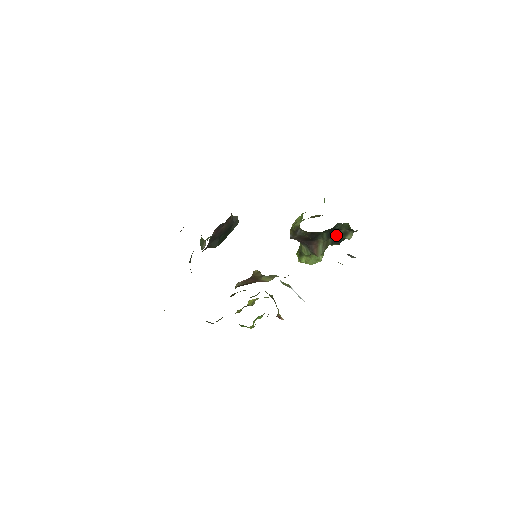
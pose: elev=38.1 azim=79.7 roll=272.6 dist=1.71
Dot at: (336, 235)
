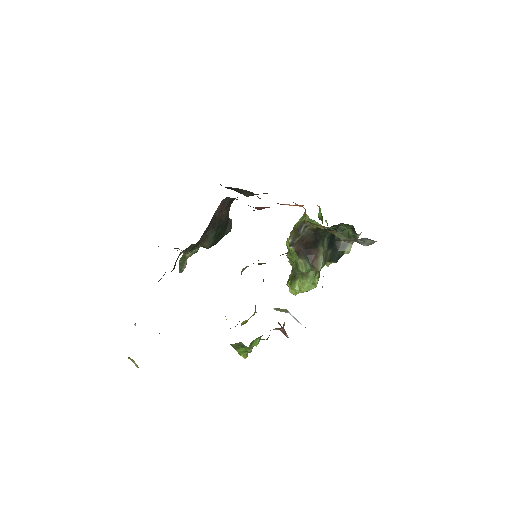
Dot at: (335, 247)
